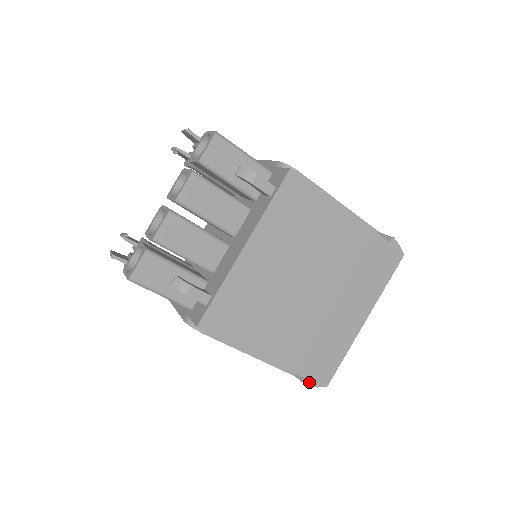
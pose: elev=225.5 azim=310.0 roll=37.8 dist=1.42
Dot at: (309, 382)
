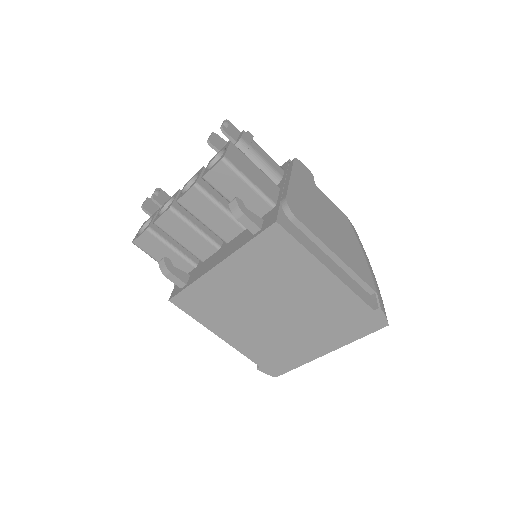
Dot at: (260, 368)
